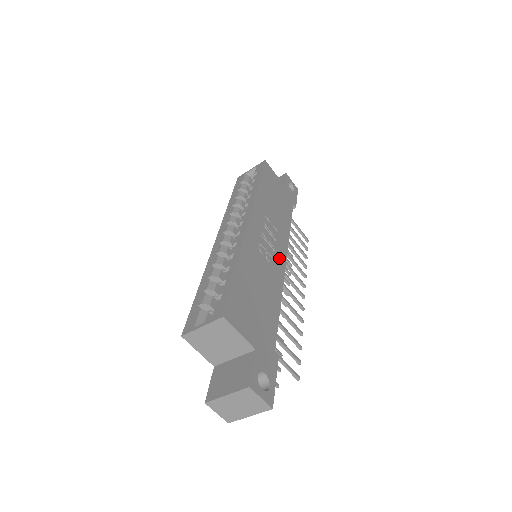
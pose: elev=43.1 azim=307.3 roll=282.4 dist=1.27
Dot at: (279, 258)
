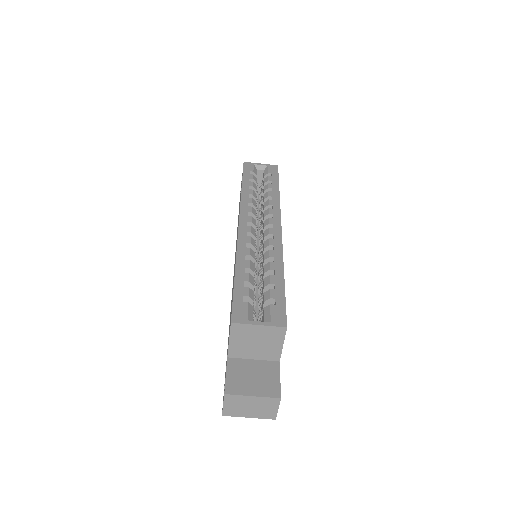
Dot at: occluded
